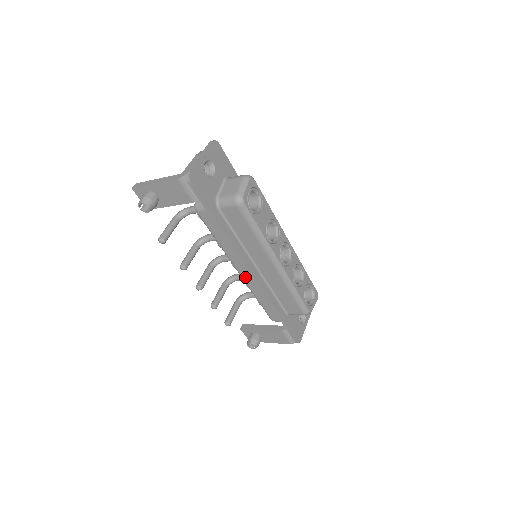
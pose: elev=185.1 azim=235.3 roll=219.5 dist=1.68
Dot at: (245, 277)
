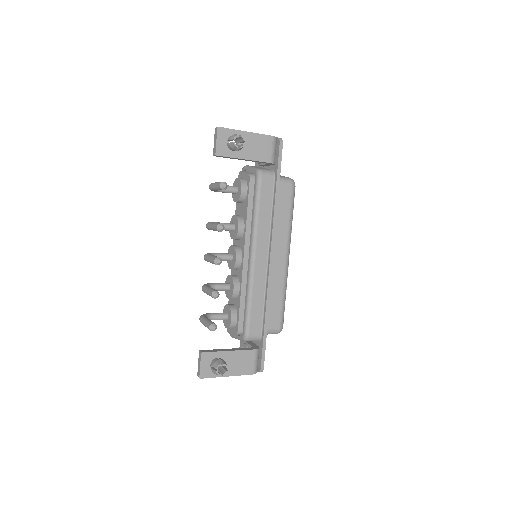
Dot at: (257, 265)
